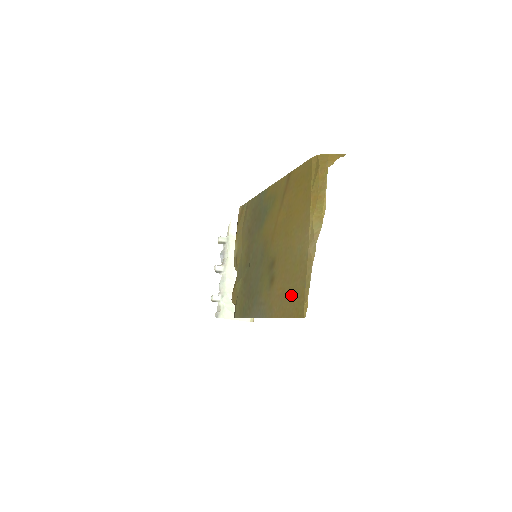
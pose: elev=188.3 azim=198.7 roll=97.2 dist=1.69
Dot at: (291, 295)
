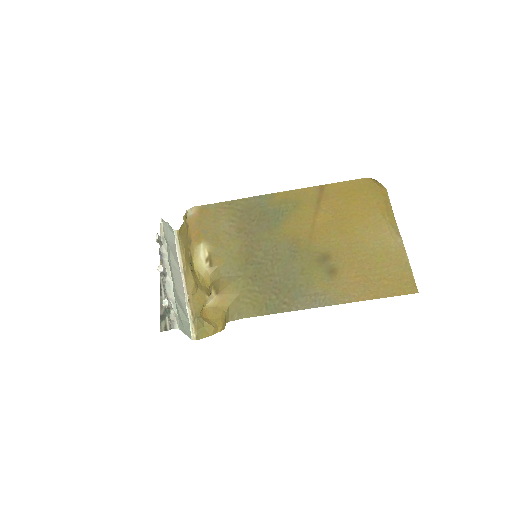
Dot at: (383, 279)
